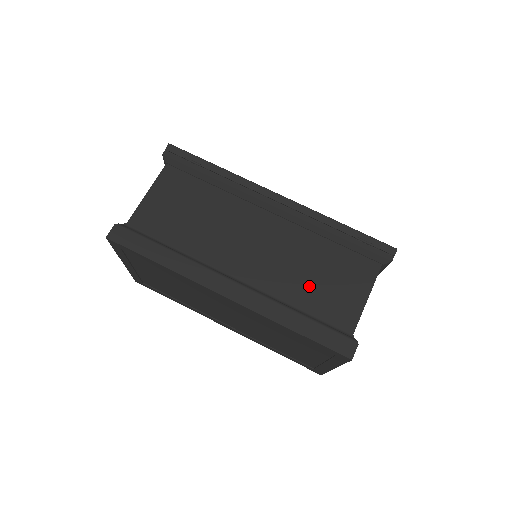
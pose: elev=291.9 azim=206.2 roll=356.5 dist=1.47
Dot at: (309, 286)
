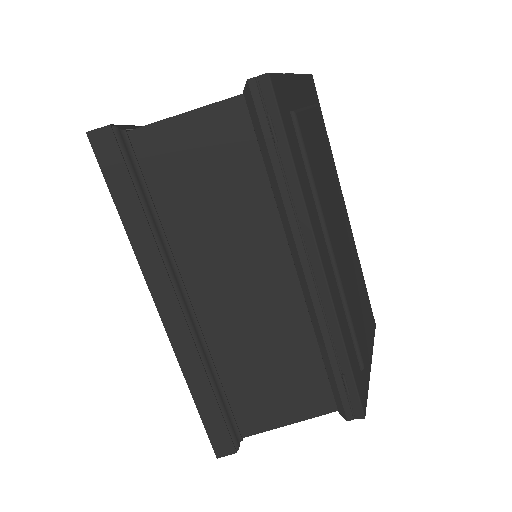
Dot at: (251, 370)
